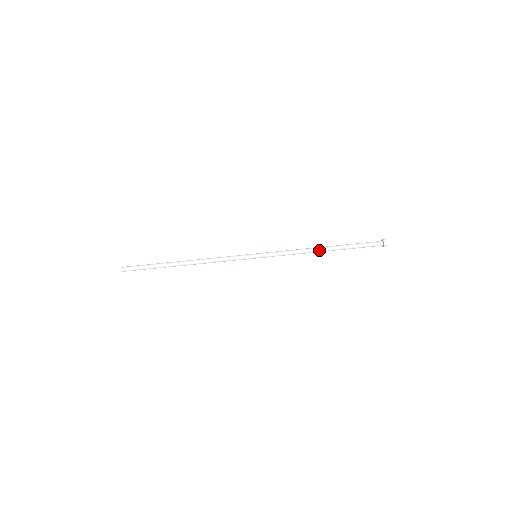
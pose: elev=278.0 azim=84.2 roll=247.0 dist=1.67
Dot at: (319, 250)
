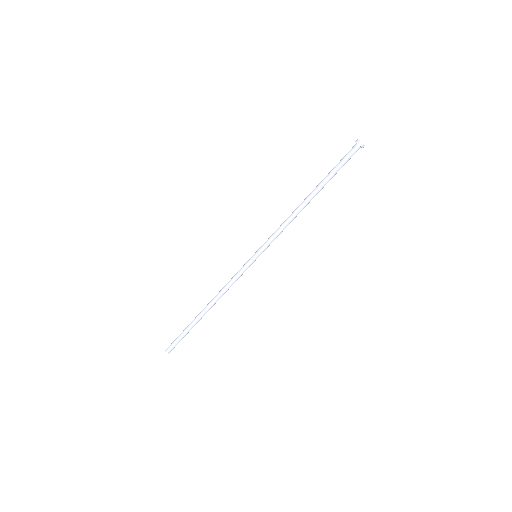
Dot at: (305, 205)
